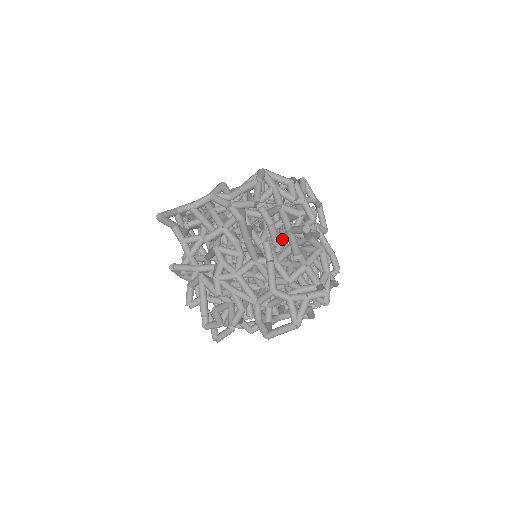
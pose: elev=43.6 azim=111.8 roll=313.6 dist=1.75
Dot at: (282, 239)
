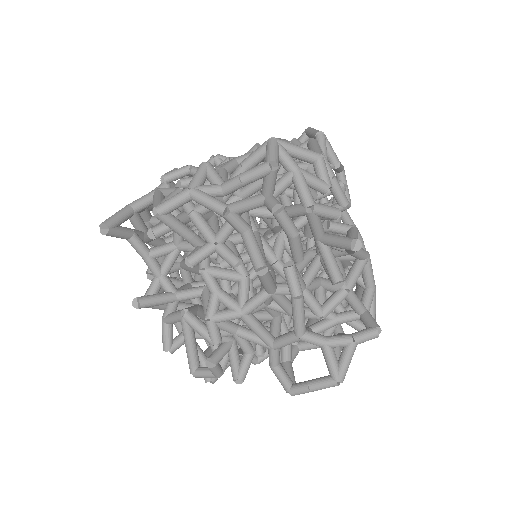
Dot at: occluded
